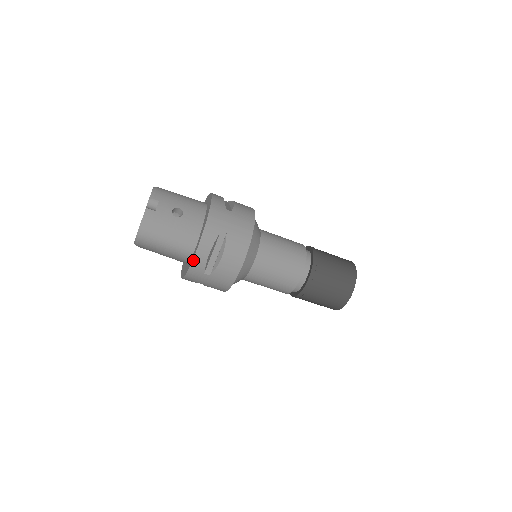
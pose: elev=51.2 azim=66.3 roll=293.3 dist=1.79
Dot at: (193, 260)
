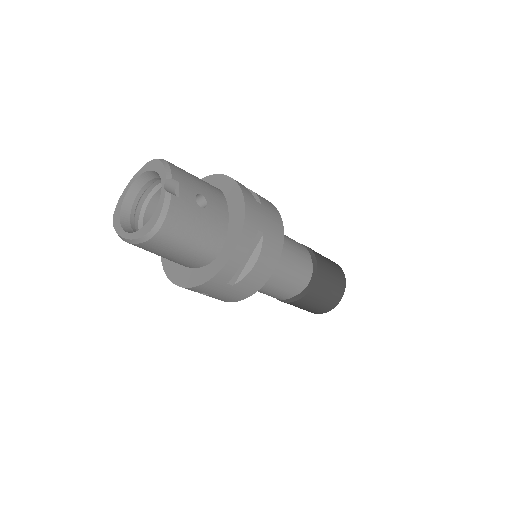
Dot at: (223, 267)
